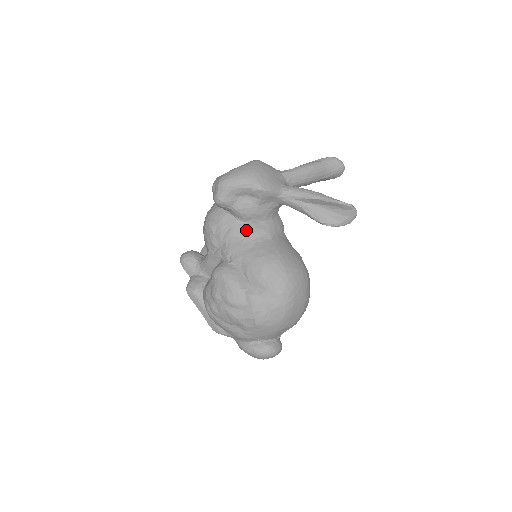
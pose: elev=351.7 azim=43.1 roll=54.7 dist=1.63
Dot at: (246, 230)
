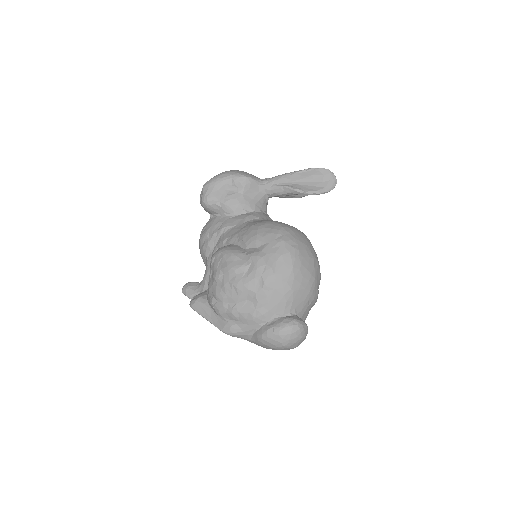
Dot at: (237, 219)
